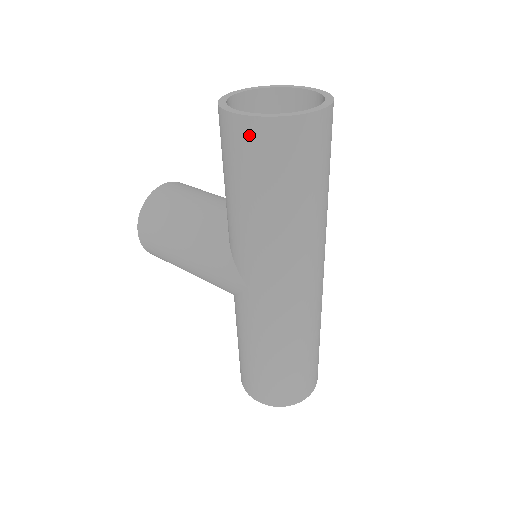
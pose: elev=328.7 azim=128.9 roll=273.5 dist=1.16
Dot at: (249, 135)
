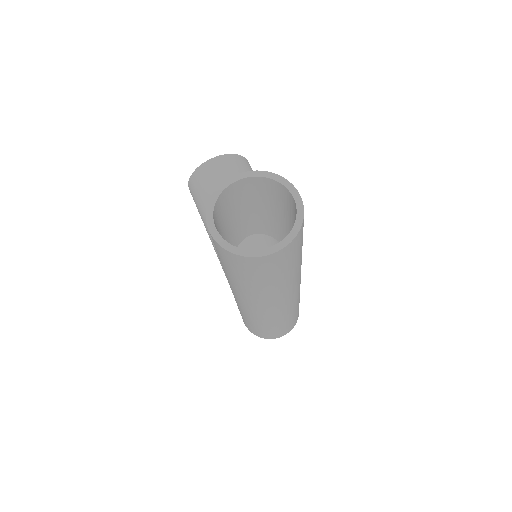
Dot at: (216, 245)
